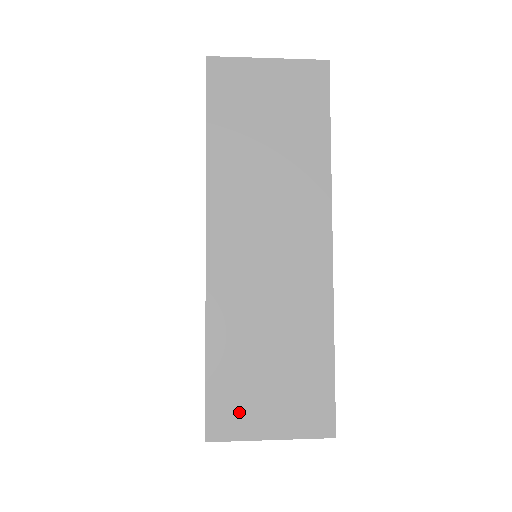
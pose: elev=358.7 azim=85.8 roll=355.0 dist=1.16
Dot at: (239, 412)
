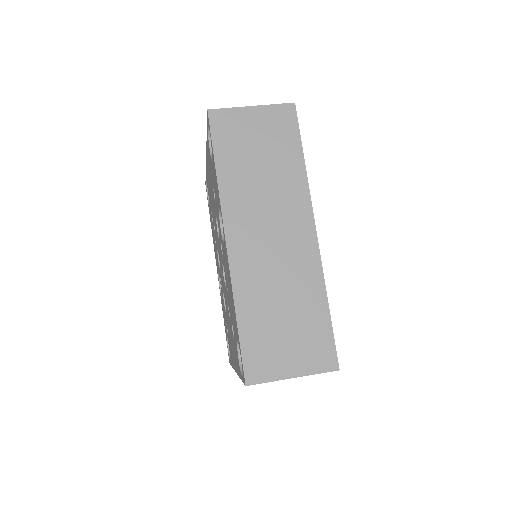
Dot at: (267, 361)
